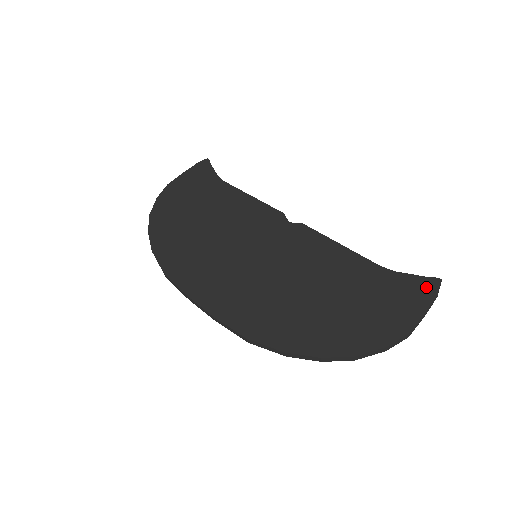
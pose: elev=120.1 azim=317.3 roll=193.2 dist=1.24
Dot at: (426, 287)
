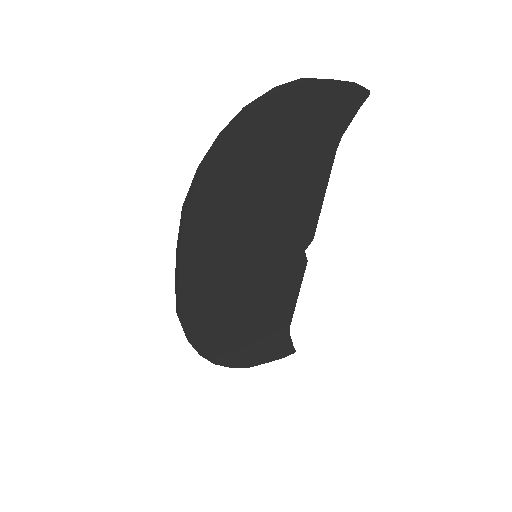
Dot at: occluded
